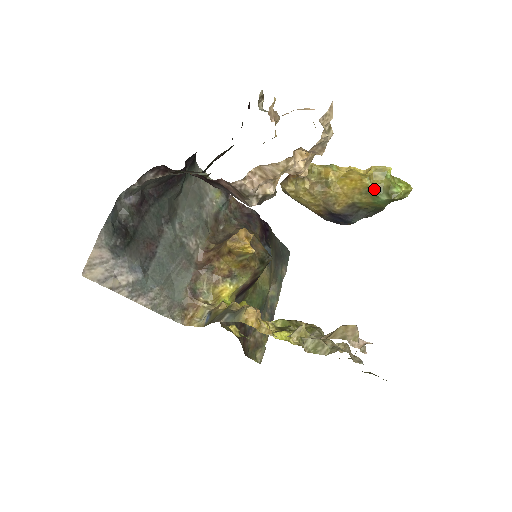
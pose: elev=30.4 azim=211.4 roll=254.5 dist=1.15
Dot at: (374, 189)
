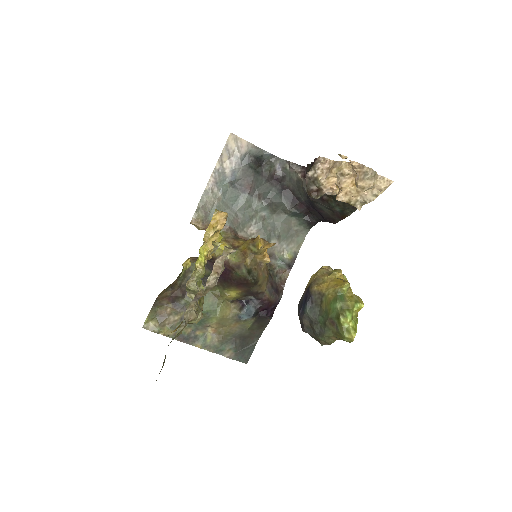
Dot at: (342, 296)
